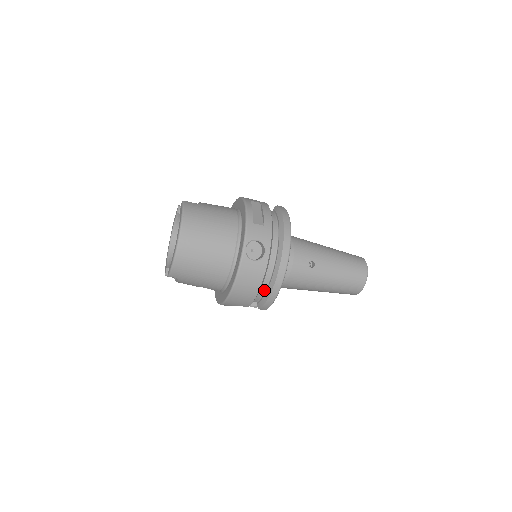
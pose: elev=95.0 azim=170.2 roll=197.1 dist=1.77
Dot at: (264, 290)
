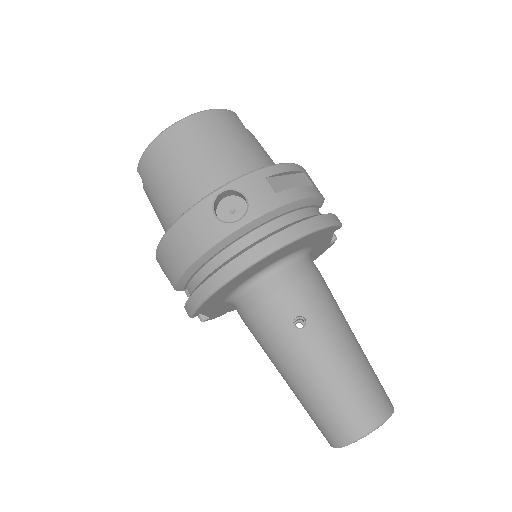
Dot at: (202, 279)
